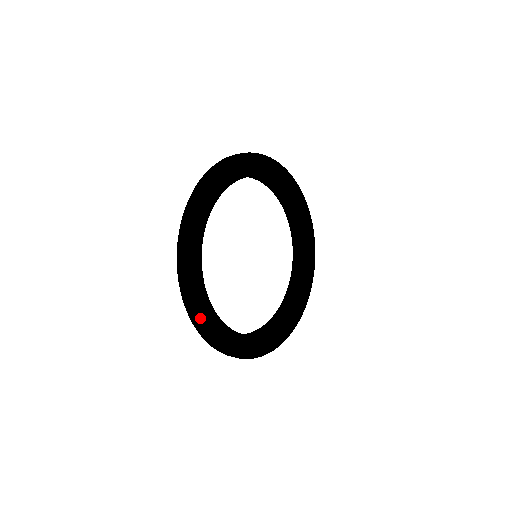
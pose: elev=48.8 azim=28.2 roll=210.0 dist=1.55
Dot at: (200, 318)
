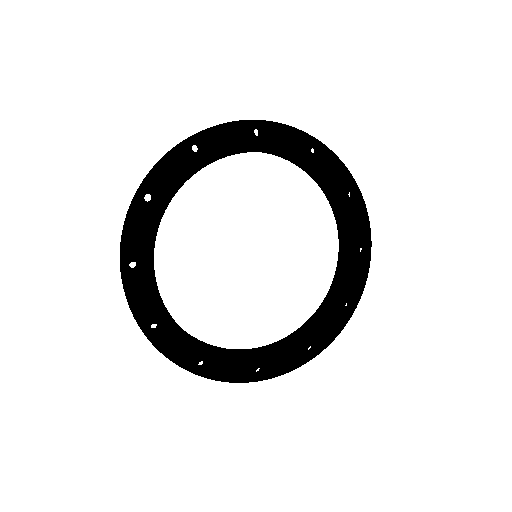
Dot at: (230, 375)
